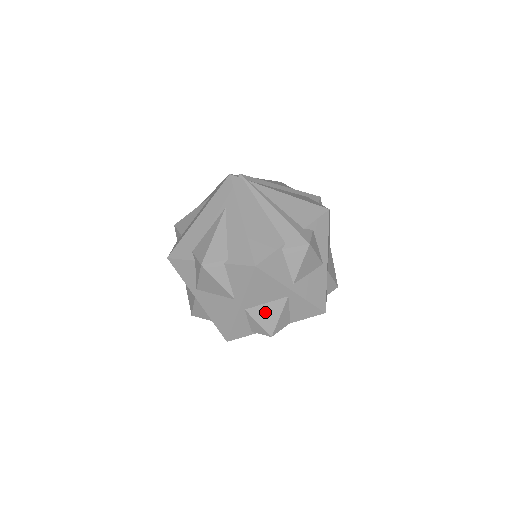
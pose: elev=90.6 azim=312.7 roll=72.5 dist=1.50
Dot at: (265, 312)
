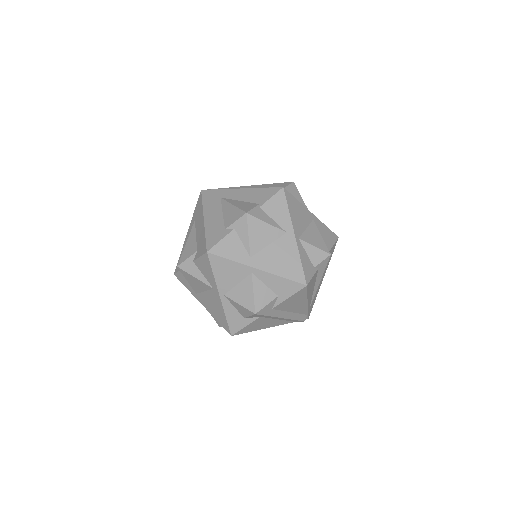
Dot at: (311, 236)
